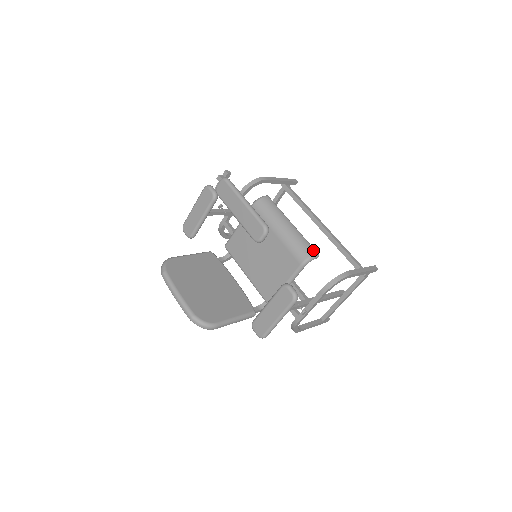
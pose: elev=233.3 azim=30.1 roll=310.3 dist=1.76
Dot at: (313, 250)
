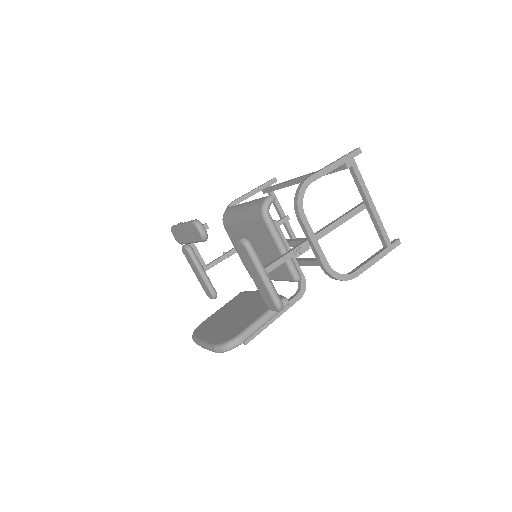
Dot at: (264, 198)
